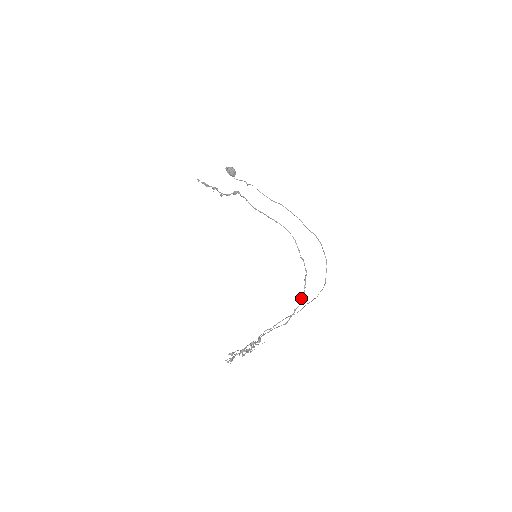
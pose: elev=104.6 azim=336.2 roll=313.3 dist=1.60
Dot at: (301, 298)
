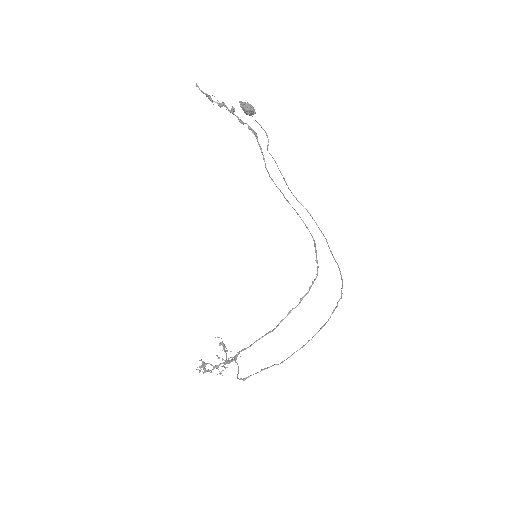
Dot at: (301, 299)
